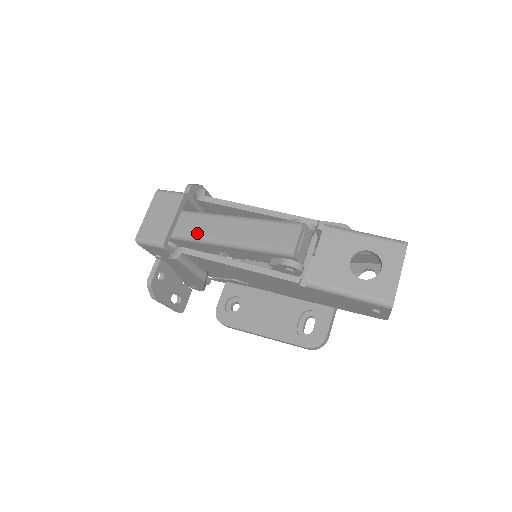
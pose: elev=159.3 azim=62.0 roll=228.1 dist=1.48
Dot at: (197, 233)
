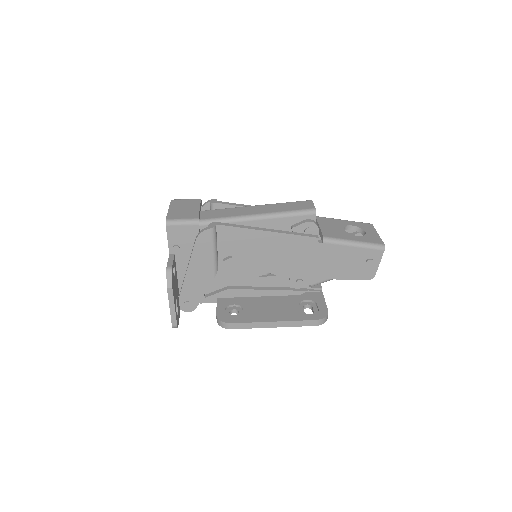
Dot at: (224, 216)
